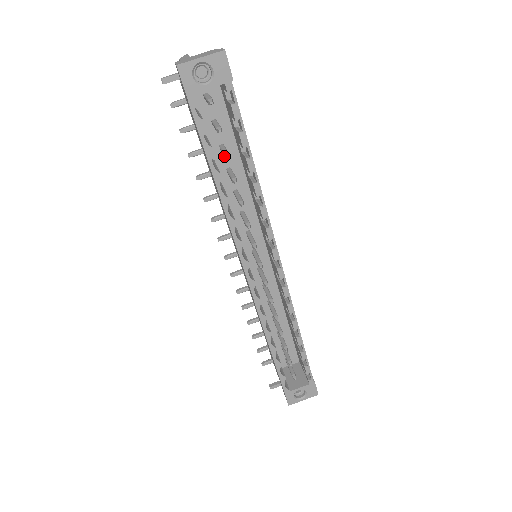
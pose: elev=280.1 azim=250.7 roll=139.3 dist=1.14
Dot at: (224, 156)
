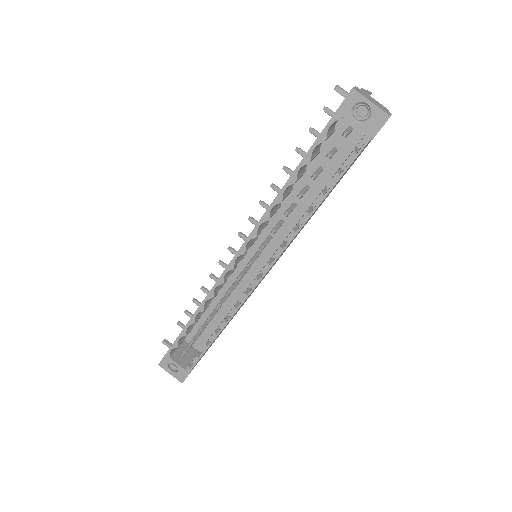
Dot at: occluded
